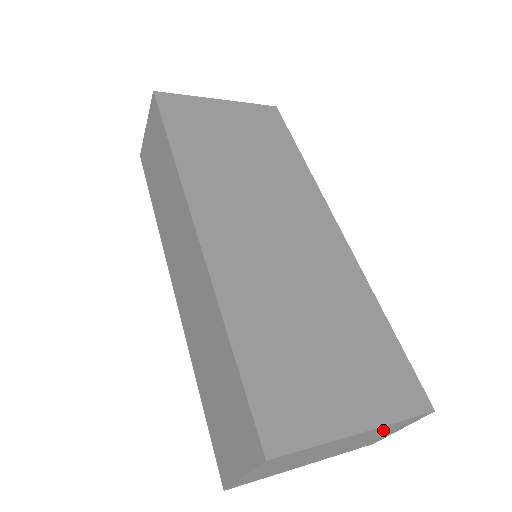
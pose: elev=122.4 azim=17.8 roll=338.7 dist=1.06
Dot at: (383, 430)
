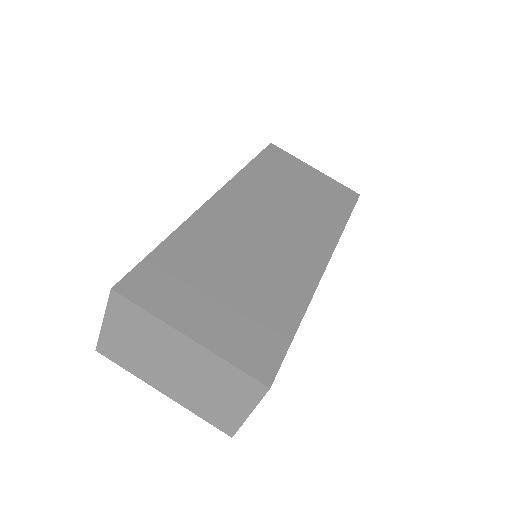
Dot at: (221, 376)
